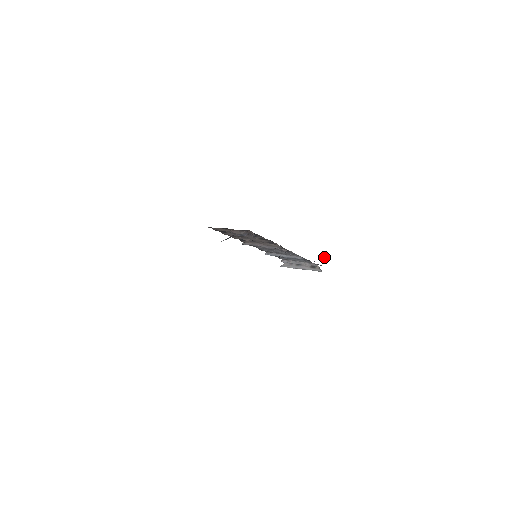
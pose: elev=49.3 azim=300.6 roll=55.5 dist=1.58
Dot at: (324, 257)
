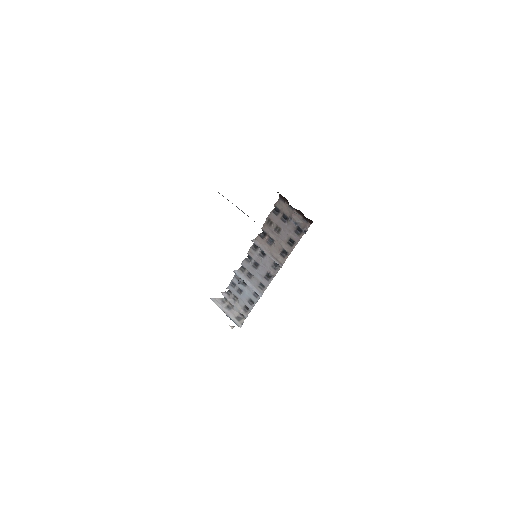
Dot at: occluded
